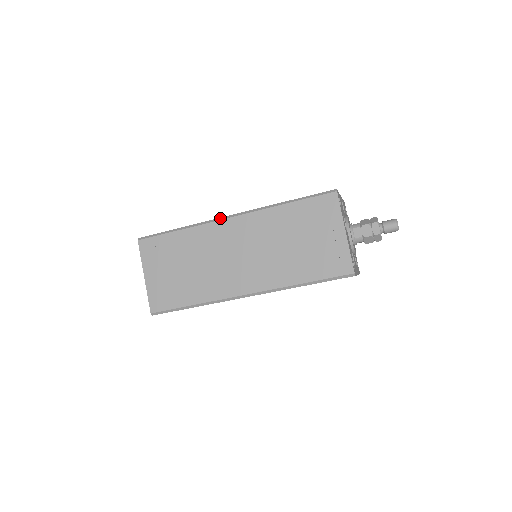
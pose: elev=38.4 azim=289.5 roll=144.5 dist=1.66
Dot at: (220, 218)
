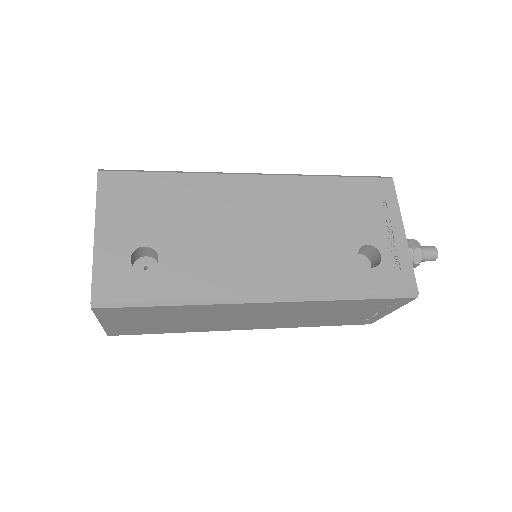
Dot at: (248, 300)
